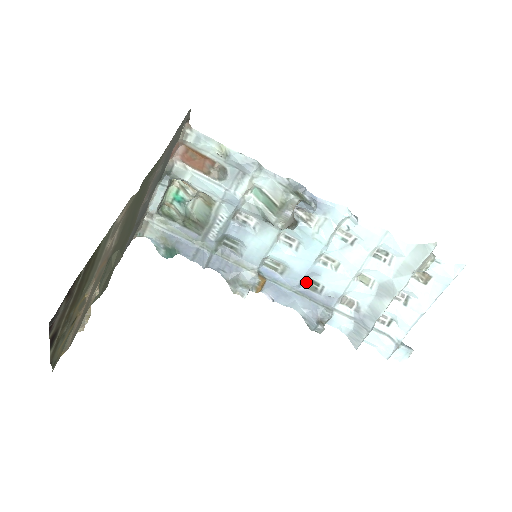
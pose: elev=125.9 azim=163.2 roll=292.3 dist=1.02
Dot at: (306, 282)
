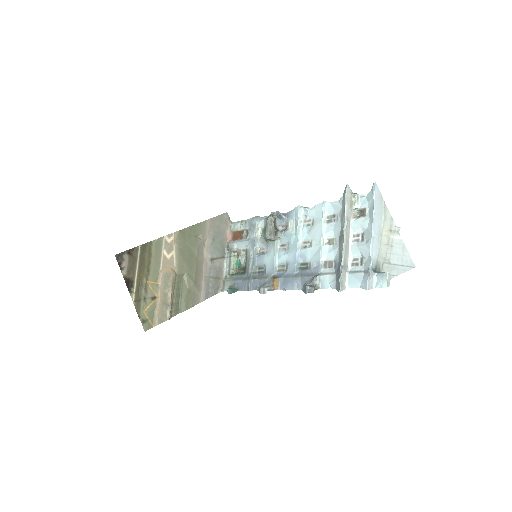
Dot at: (301, 267)
